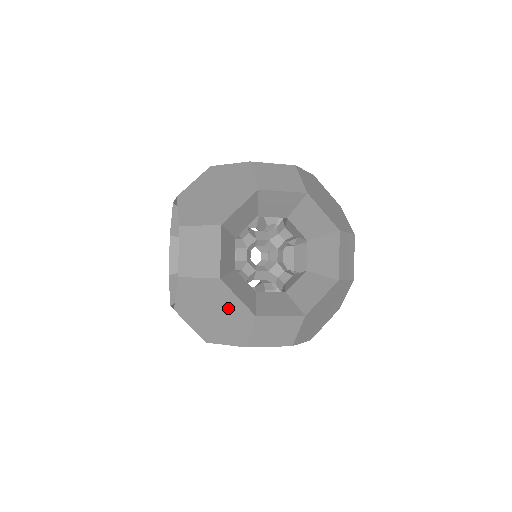
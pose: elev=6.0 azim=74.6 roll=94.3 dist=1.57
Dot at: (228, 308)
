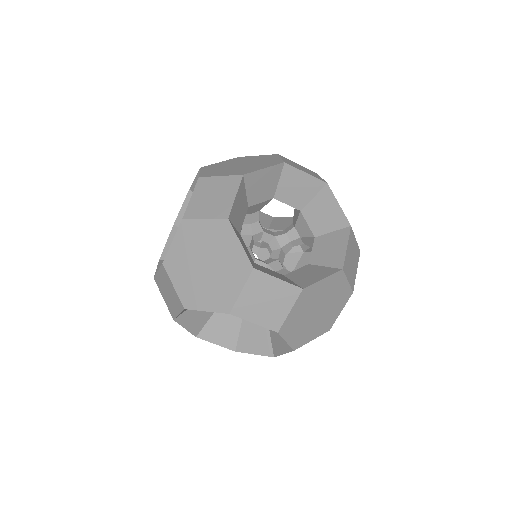
Dot at: (253, 160)
